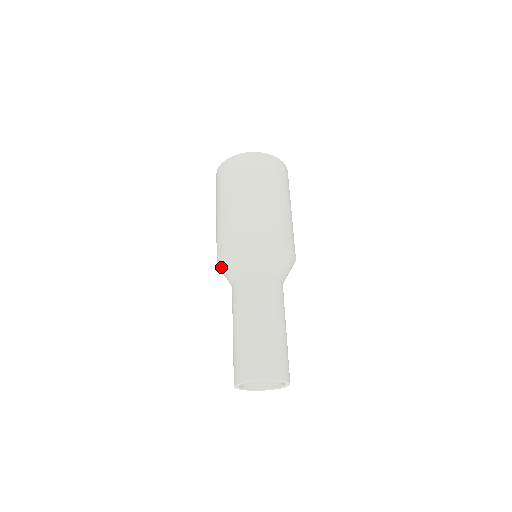
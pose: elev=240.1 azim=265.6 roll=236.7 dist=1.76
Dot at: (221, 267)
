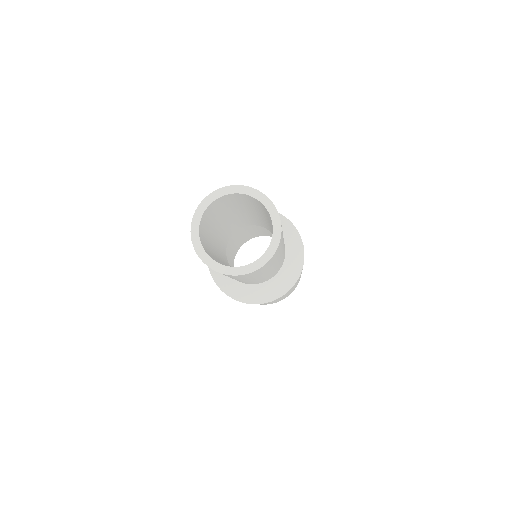
Dot at: occluded
